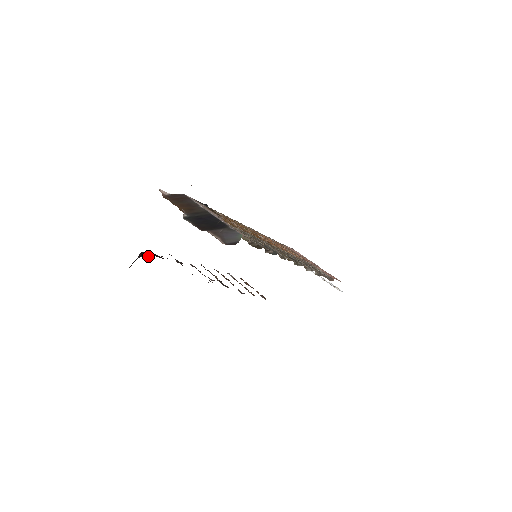
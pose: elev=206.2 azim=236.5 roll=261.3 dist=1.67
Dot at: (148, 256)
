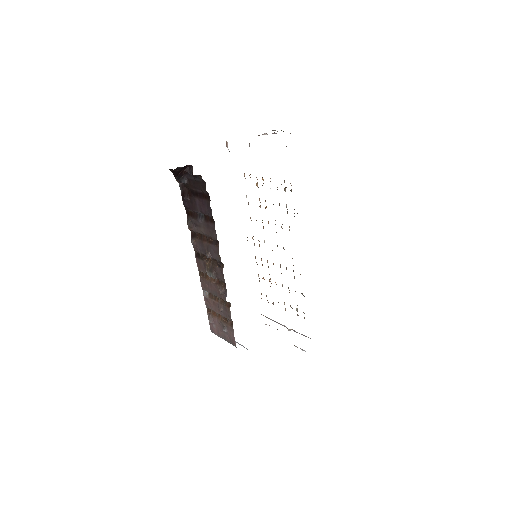
Dot at: (185, 180)
